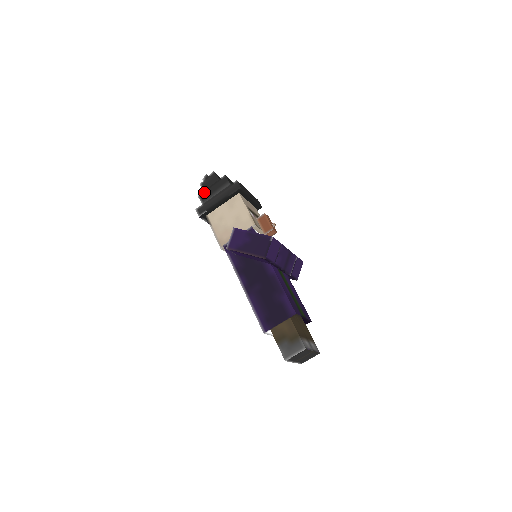
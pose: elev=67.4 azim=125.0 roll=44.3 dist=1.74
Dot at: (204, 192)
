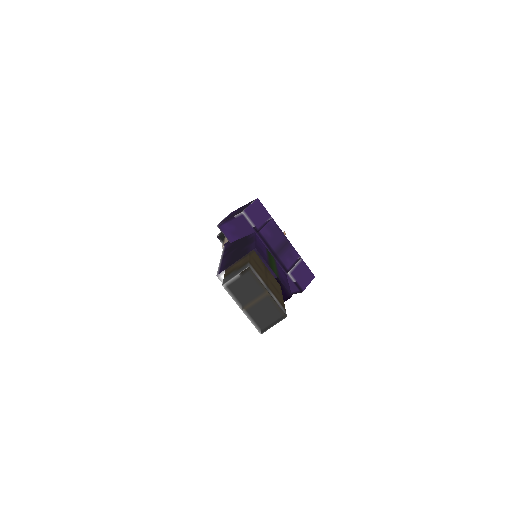
Dot at: occluded
